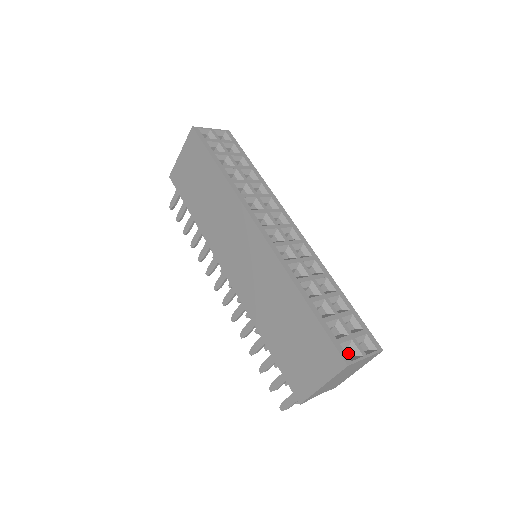
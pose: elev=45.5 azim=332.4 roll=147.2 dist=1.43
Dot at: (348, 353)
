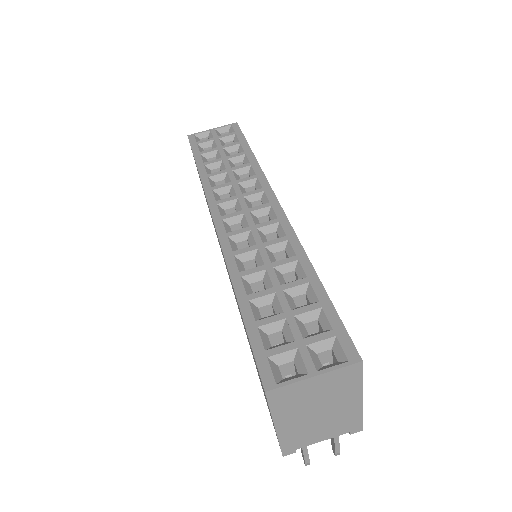
Dot at: (296, 371)
